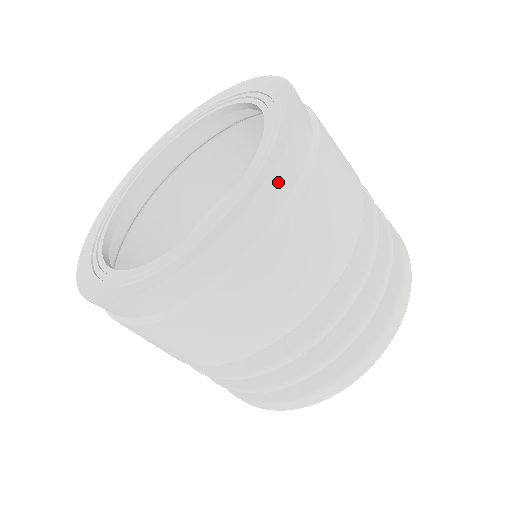
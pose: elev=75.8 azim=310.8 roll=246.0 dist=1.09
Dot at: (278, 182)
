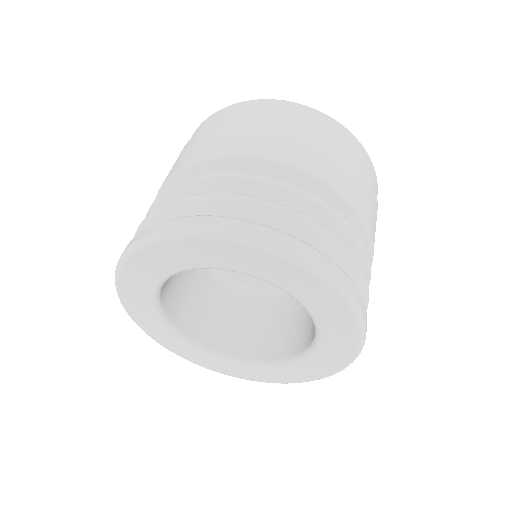
Dot at: (342, 132)
